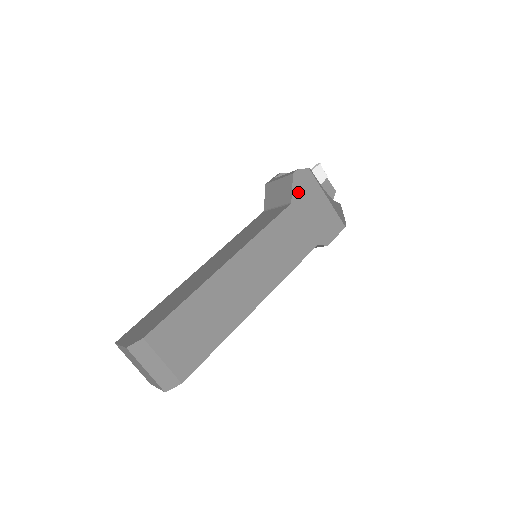
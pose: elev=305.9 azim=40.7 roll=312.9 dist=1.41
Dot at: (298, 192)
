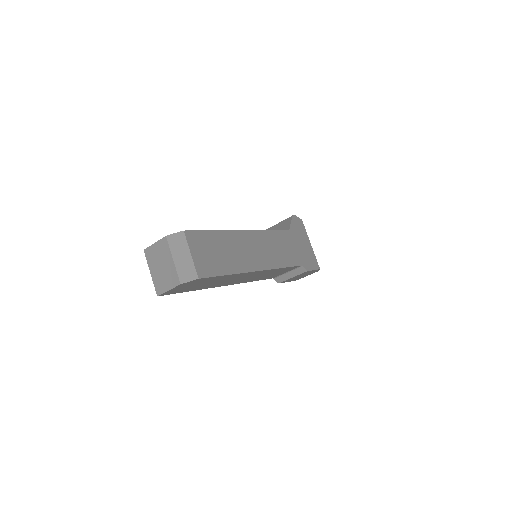
Dot at: (294, 227)
